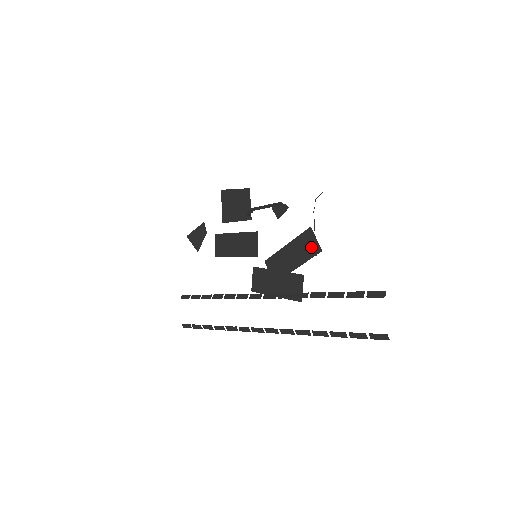
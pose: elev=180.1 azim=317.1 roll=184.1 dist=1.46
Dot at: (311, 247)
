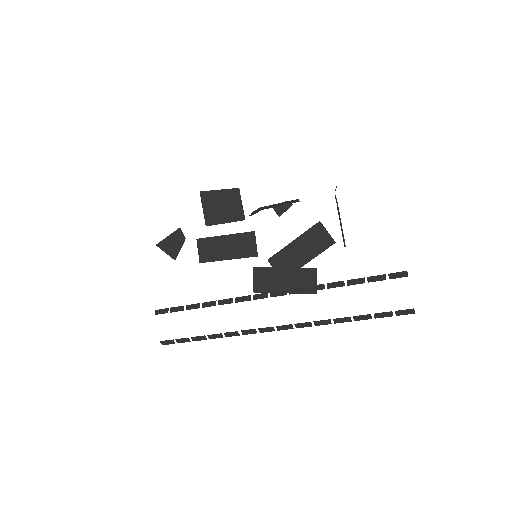
Dot at: (323, 240)
